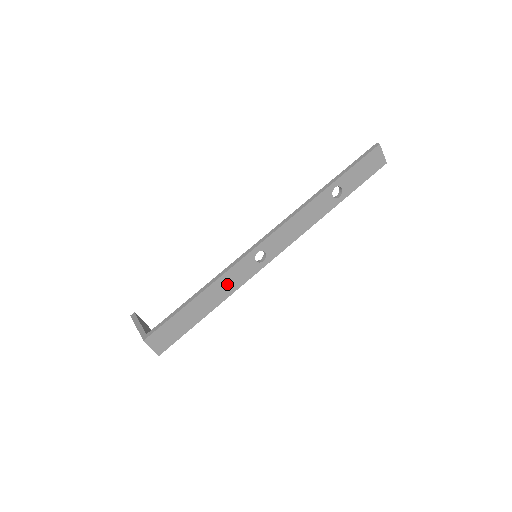
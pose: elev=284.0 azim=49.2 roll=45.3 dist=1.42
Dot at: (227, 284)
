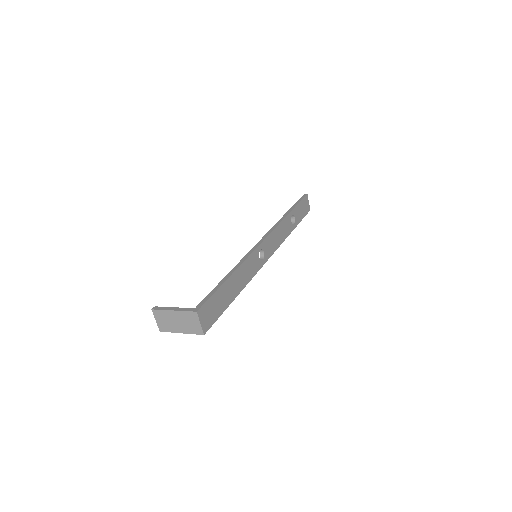
Dot at: (245, 273)
